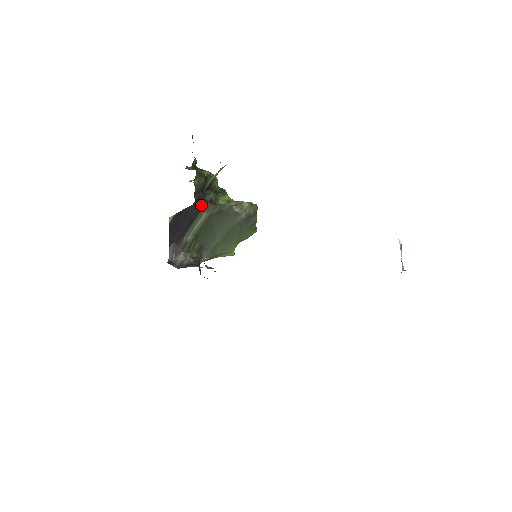
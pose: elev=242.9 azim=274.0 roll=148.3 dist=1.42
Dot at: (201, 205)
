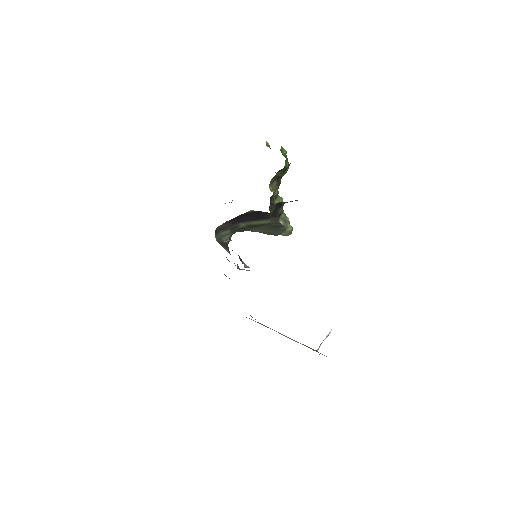
Dot at: (273, 216)
